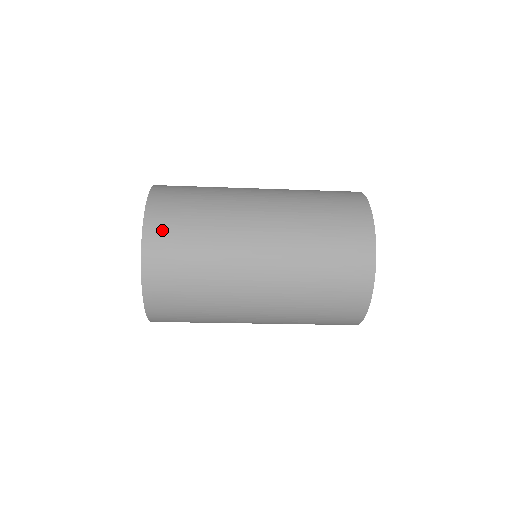
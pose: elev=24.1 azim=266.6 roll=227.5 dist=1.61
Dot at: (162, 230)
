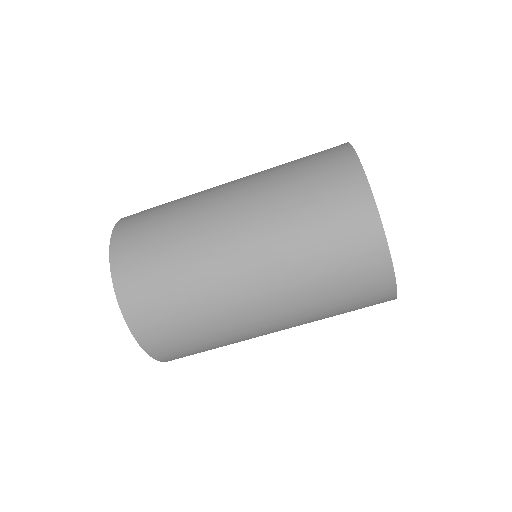
Dot at: (136, 215)
